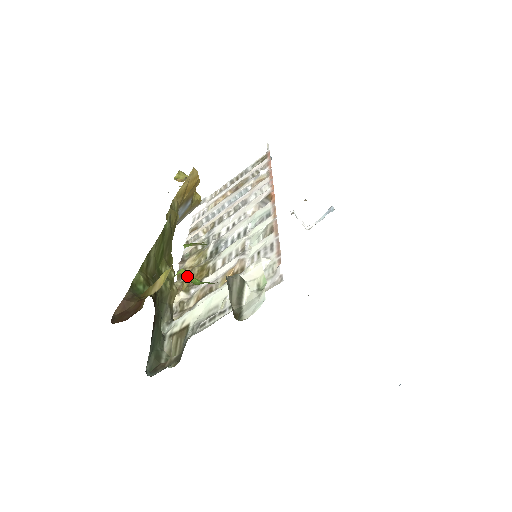
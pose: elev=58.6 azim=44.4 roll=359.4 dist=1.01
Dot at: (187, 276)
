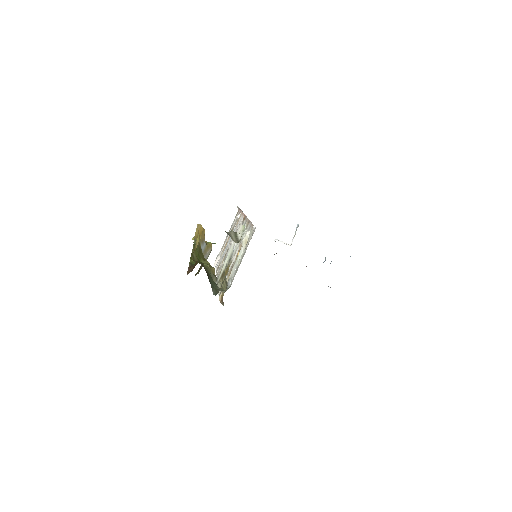
Dot at: occluded
